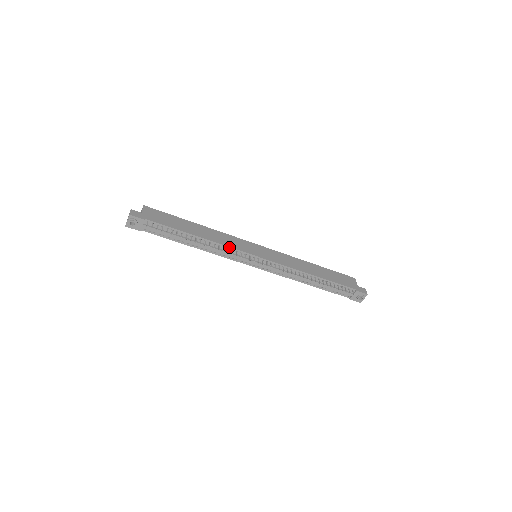
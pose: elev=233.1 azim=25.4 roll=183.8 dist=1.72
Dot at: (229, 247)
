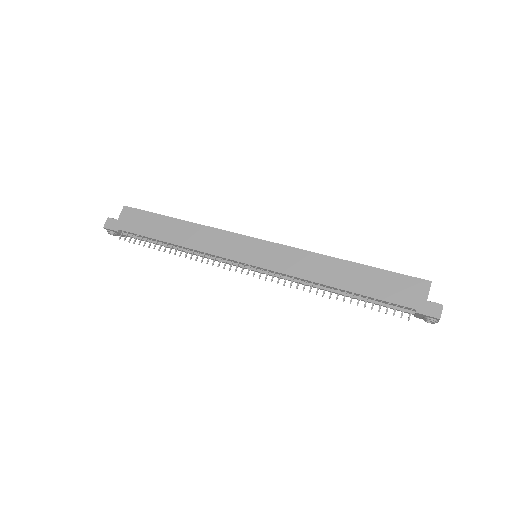
Dot at: (210, 254)
